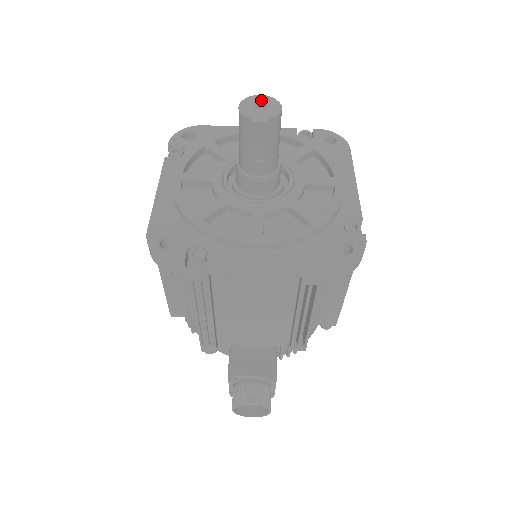
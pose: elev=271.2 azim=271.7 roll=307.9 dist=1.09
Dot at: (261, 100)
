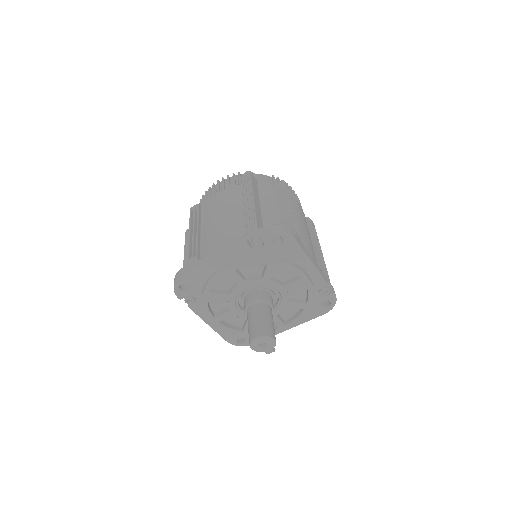
Dot at: (260, 342)
